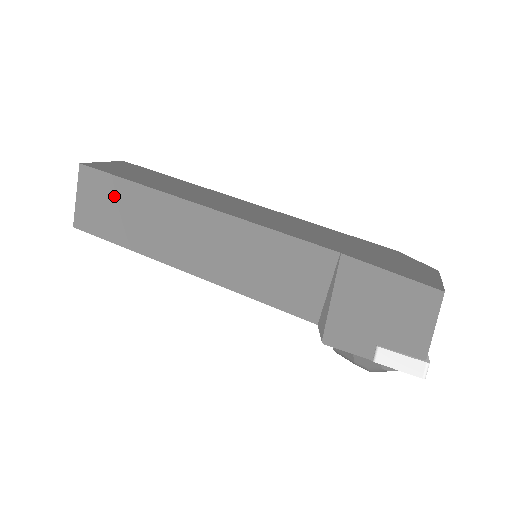
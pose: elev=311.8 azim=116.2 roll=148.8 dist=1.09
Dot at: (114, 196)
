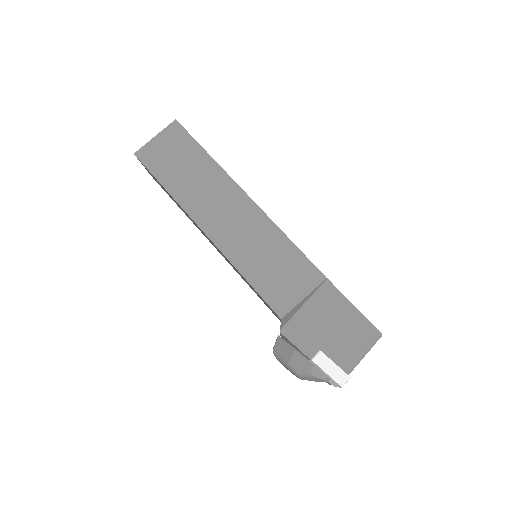
Dot at: (186, 154)
